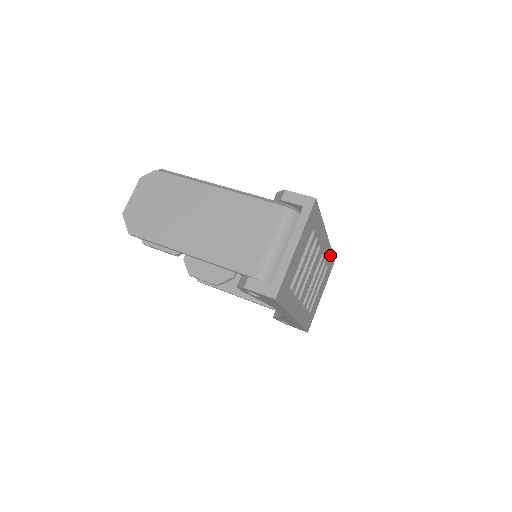
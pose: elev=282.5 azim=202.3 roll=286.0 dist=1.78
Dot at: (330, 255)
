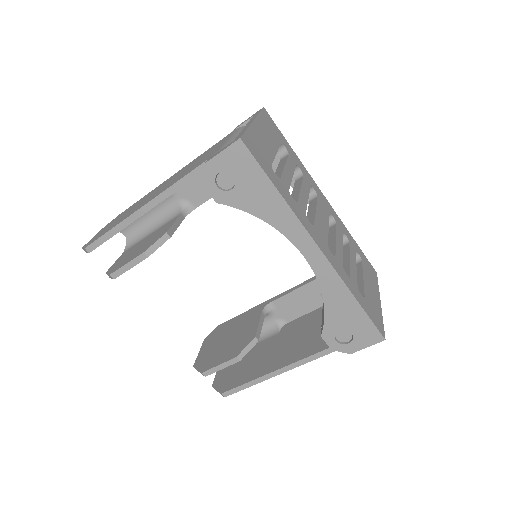
Dot at: (355, 245)
